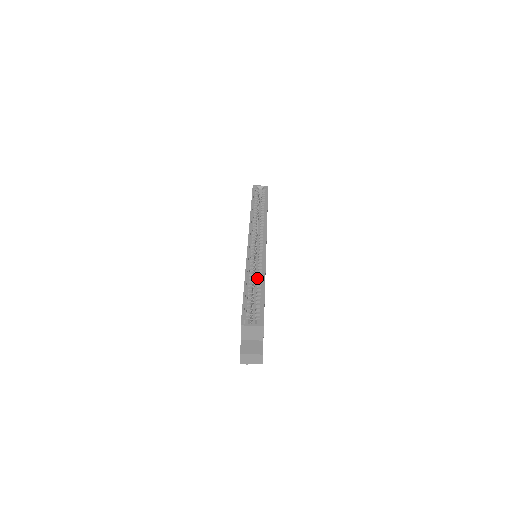
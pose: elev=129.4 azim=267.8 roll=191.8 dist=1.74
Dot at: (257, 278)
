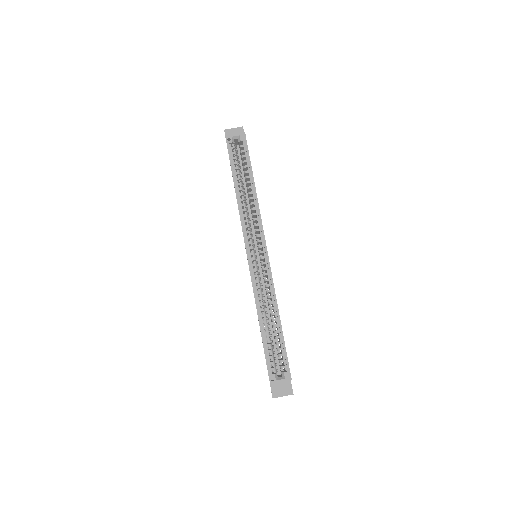
Dot at: occluded
